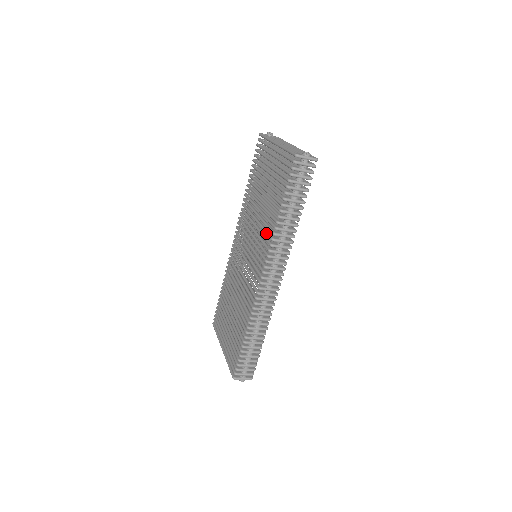
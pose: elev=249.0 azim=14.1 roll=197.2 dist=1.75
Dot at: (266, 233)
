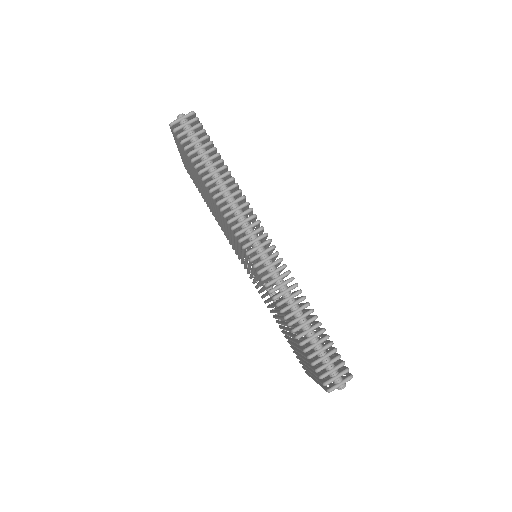
Dot at: (220, 215)
